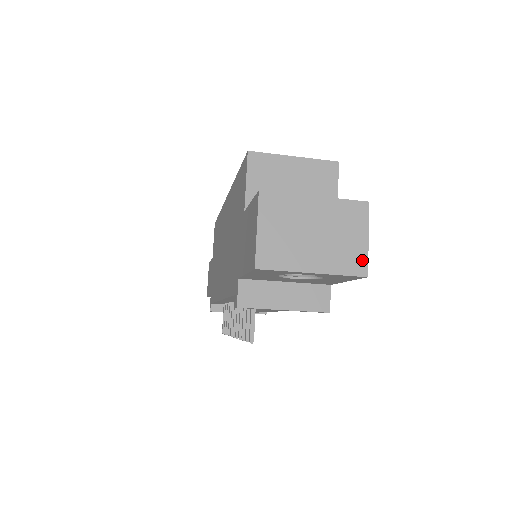
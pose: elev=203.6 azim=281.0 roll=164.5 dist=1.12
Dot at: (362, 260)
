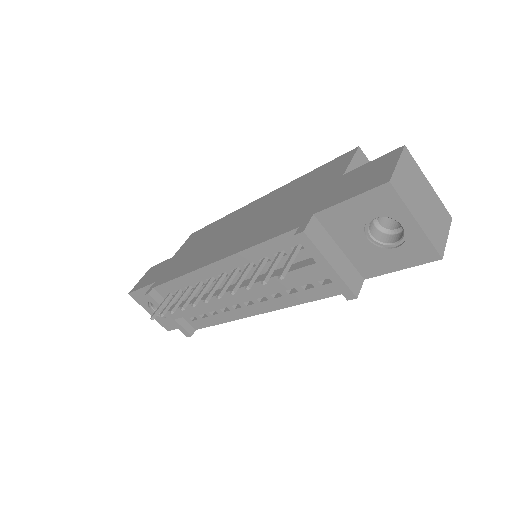
Dot at: (442, 245)
